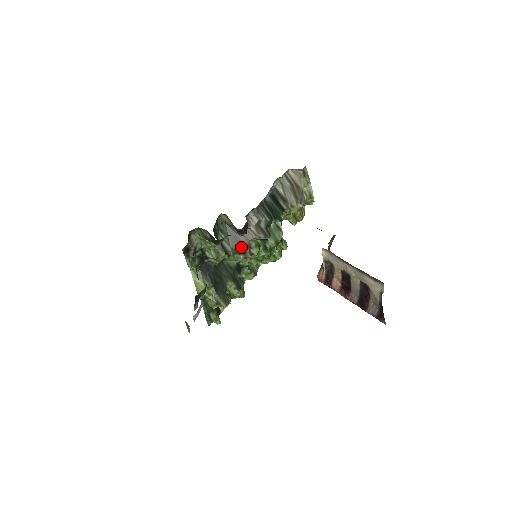
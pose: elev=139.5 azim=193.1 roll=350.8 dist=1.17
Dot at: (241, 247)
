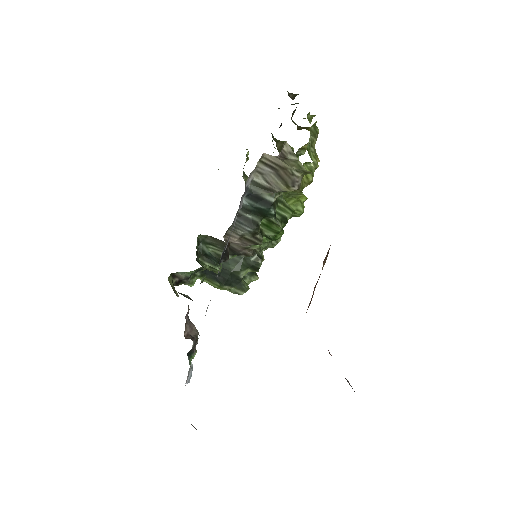
Dot at: (237, 252)
